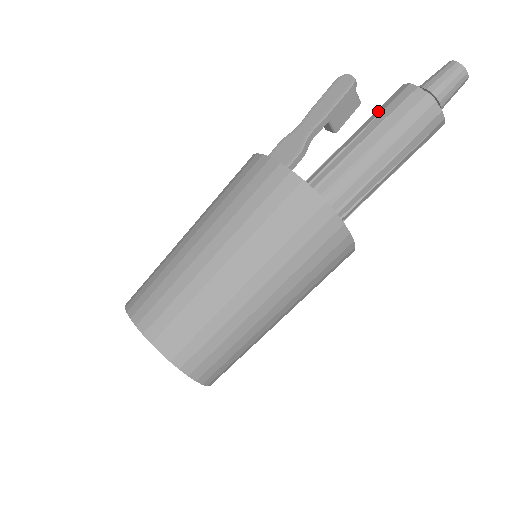
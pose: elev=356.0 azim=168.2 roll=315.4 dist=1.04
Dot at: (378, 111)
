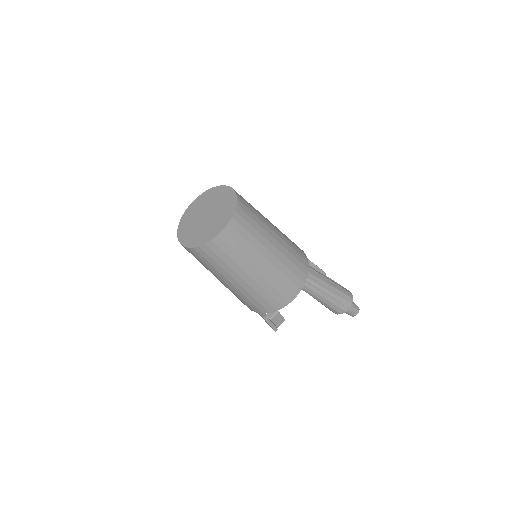
Dot at: occluded
